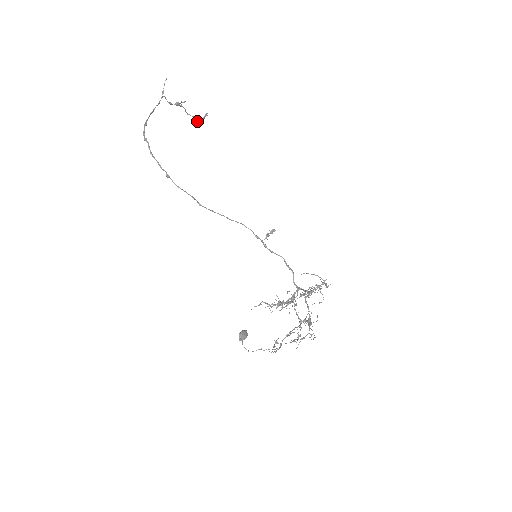
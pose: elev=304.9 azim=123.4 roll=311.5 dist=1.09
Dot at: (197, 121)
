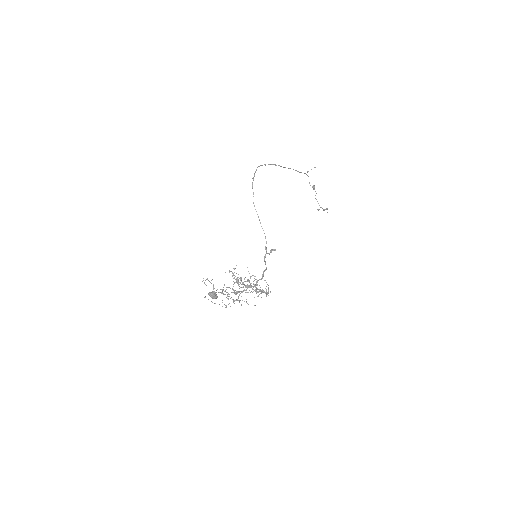
Dot at: occluded
